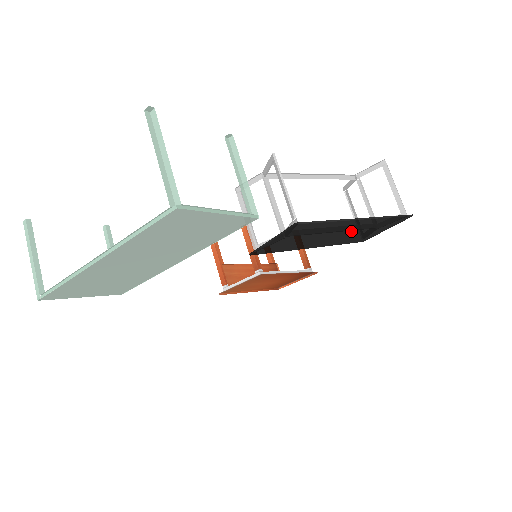
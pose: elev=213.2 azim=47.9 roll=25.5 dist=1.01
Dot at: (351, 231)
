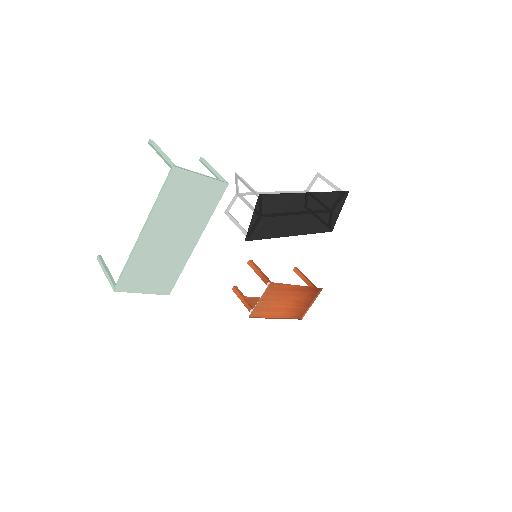
Dot at: (310, 211)
